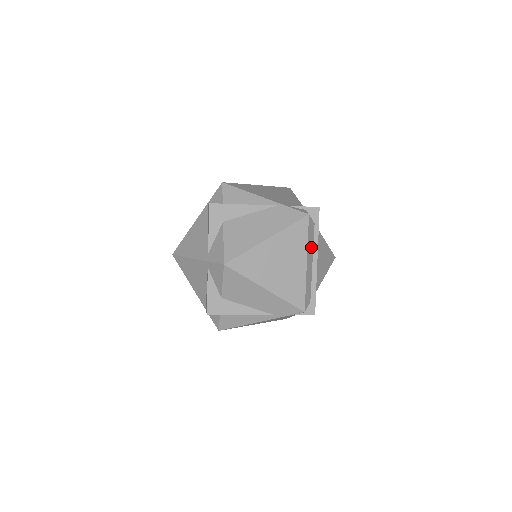
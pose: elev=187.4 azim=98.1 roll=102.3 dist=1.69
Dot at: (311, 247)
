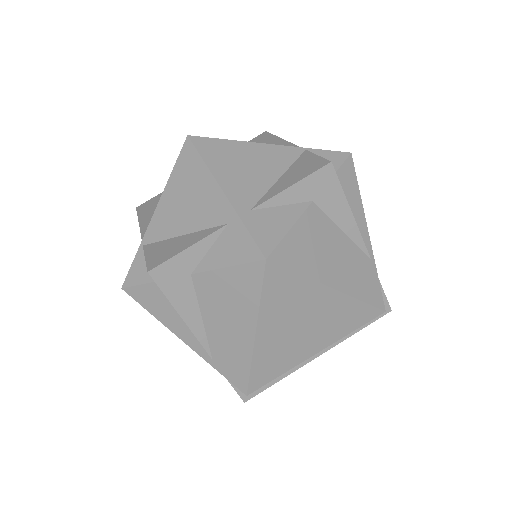
Dot at: occluded
